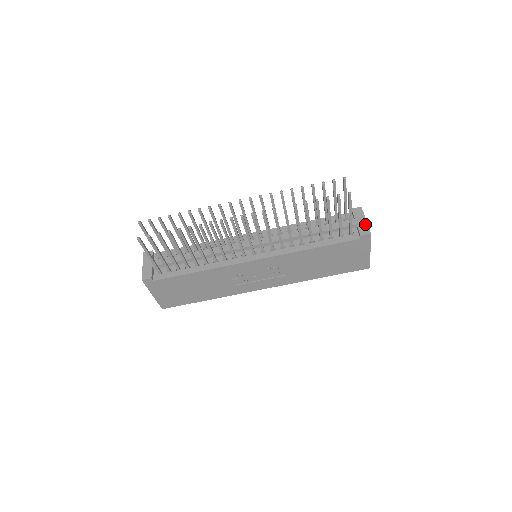
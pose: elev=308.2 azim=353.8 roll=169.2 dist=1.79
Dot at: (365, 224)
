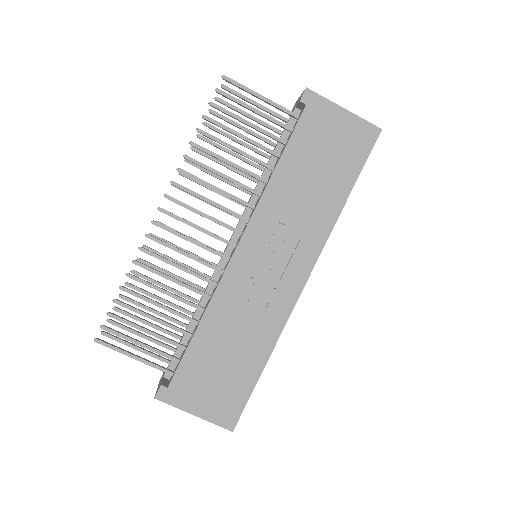
Dot at: (300, 96)
